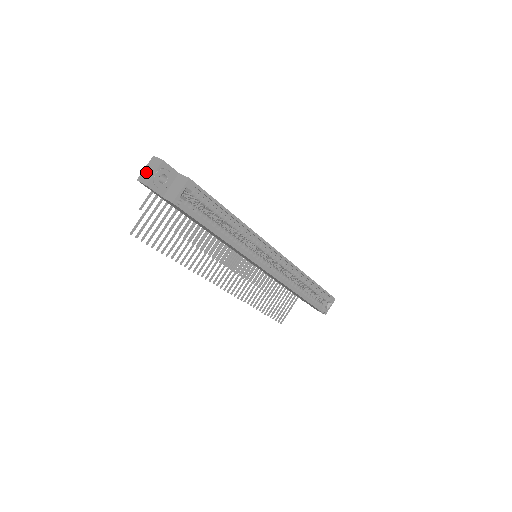
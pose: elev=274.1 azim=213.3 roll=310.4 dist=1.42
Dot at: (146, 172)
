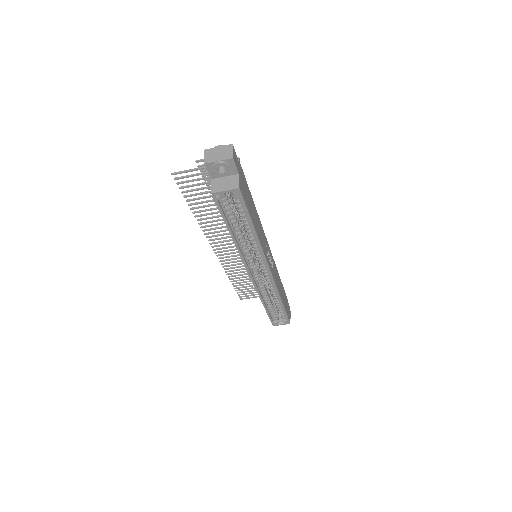
Dot at: (215, 152)
